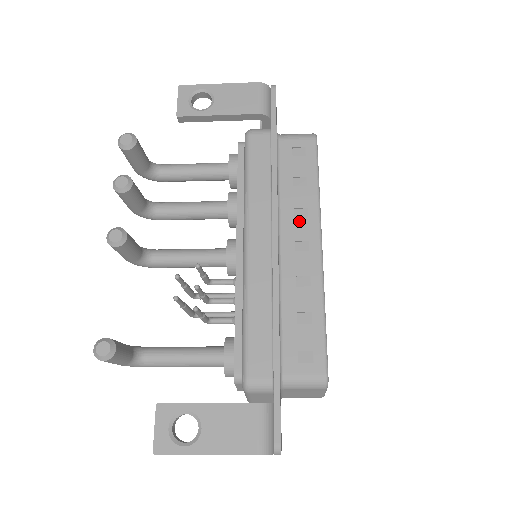
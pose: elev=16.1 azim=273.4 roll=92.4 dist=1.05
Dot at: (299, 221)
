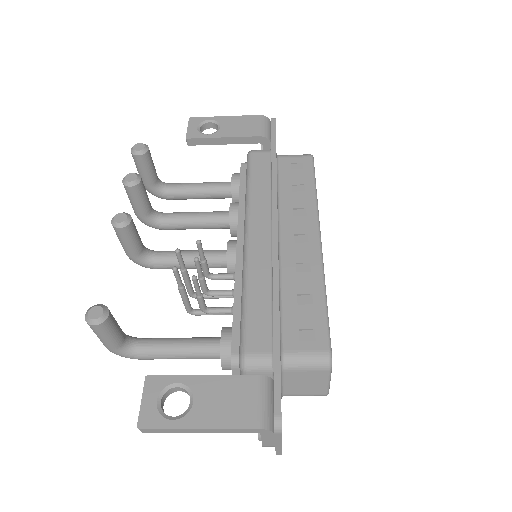
Dot at: (298, 218)
